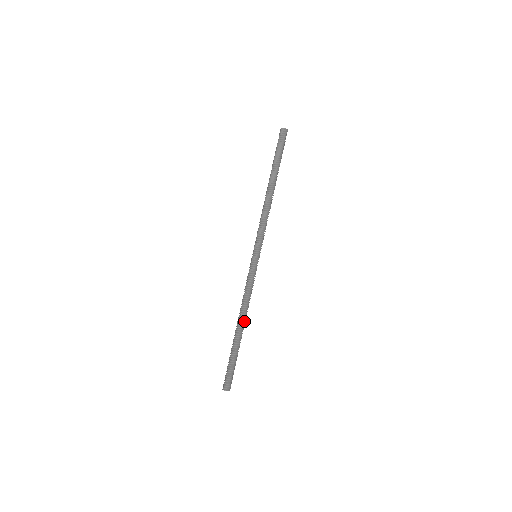
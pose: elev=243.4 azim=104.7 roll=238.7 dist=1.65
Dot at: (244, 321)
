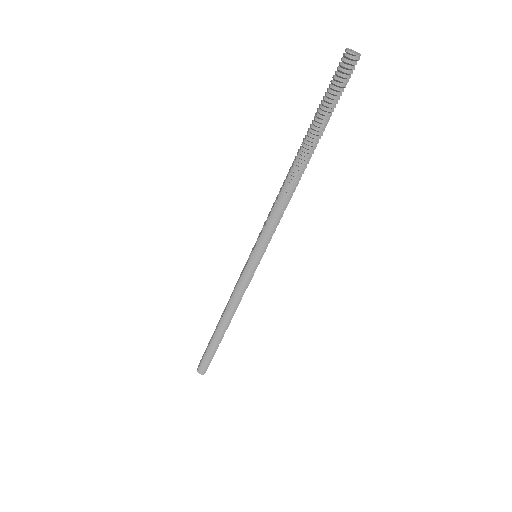
Dot at: (229, 321)
